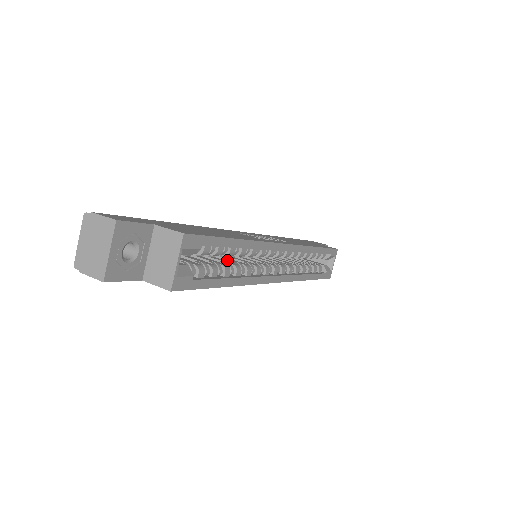
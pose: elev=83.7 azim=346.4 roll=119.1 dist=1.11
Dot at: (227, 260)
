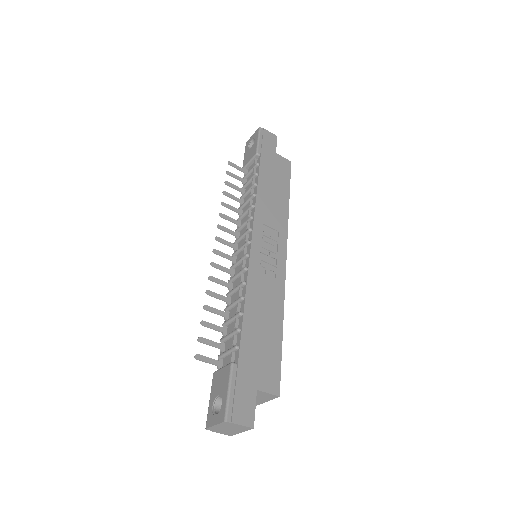
Dot at: occluded
